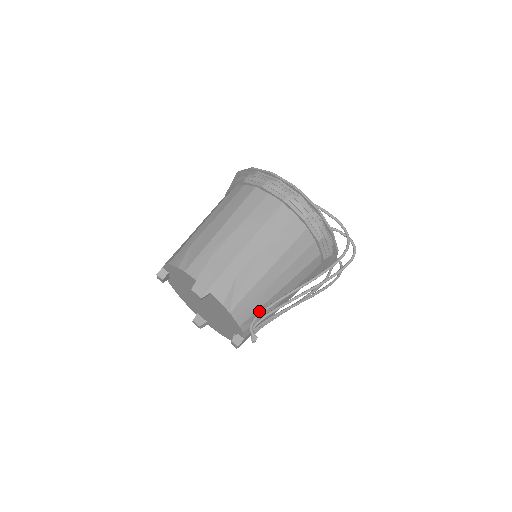
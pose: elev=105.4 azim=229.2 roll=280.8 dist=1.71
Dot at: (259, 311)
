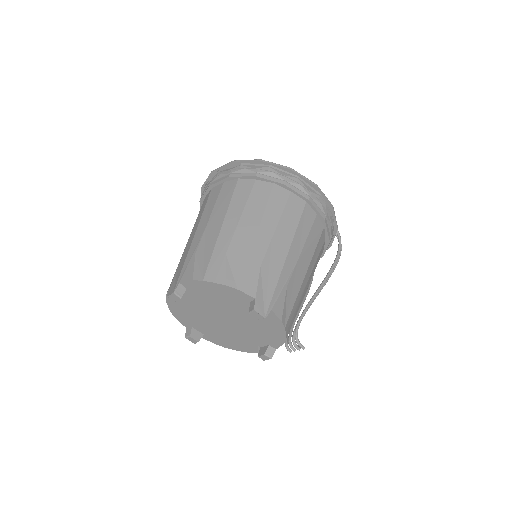
Dot at: occluded
